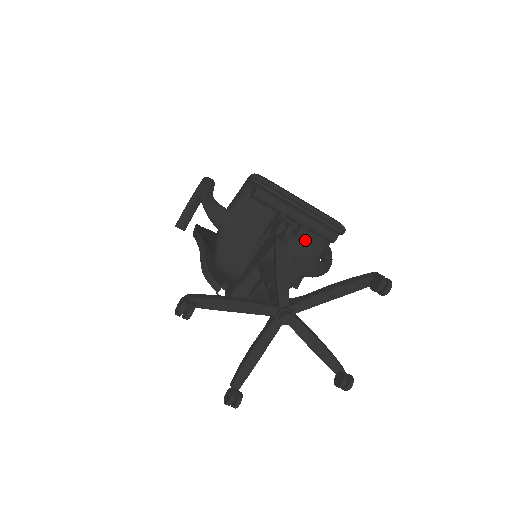
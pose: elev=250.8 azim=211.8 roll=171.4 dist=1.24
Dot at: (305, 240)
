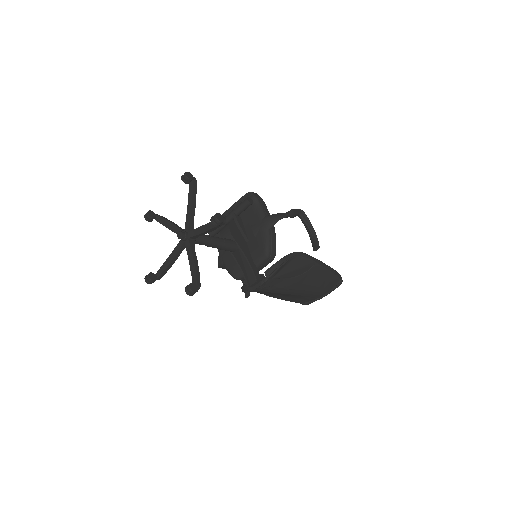
Dot at: (247, 219)
